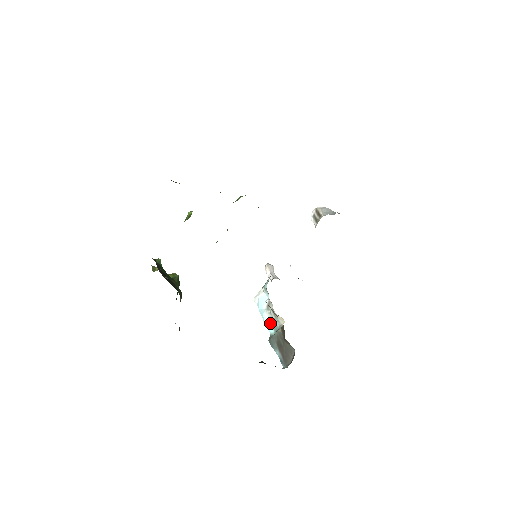
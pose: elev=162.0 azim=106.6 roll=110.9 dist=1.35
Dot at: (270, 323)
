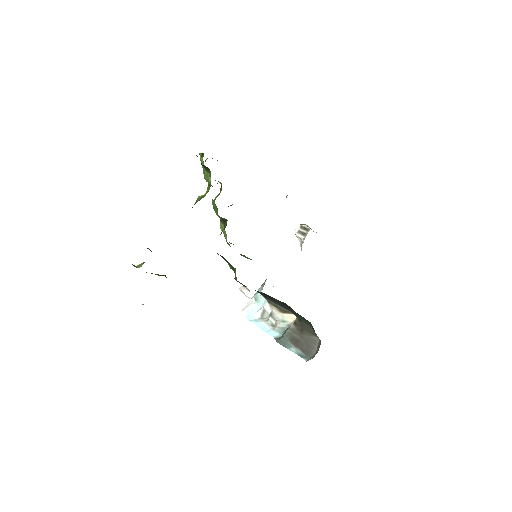
Dot at: (271, 328)
